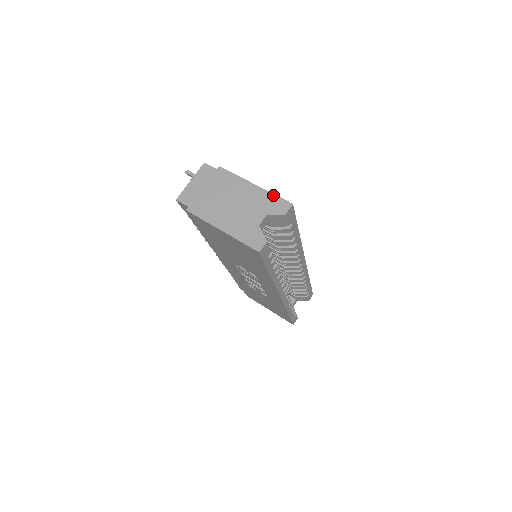
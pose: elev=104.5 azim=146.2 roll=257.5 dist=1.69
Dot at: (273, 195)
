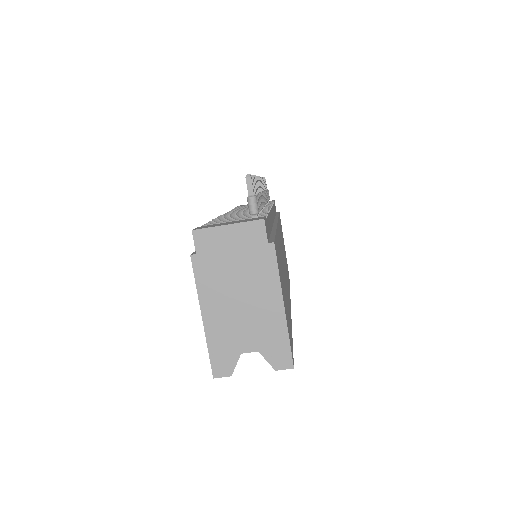
Dot at: (287, 339)
